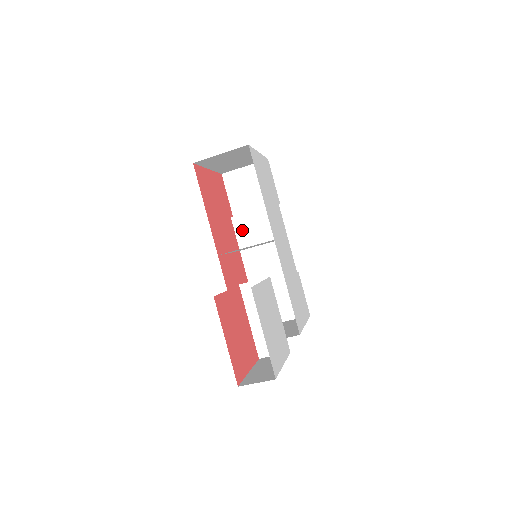
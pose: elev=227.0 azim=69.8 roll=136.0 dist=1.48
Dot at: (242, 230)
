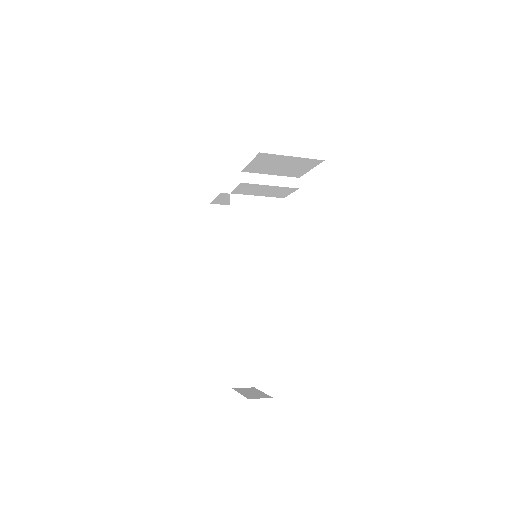
Dot at: (245, 189)
